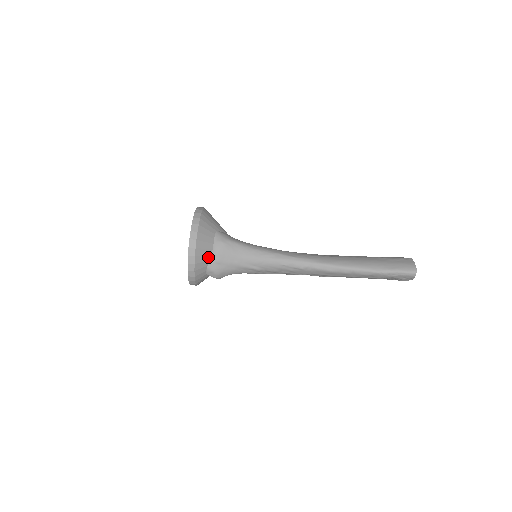
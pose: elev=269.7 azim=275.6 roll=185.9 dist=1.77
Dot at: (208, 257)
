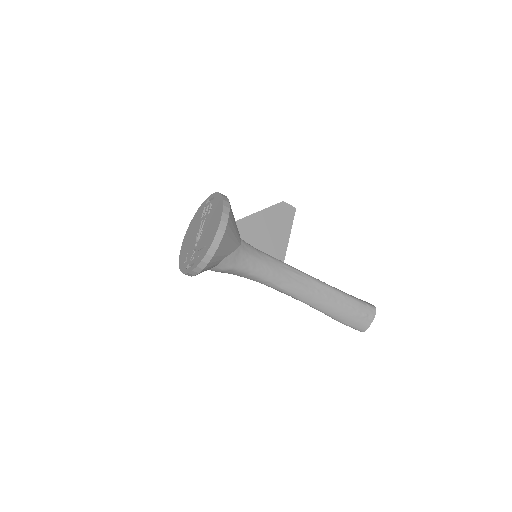
Dot at: occluded
